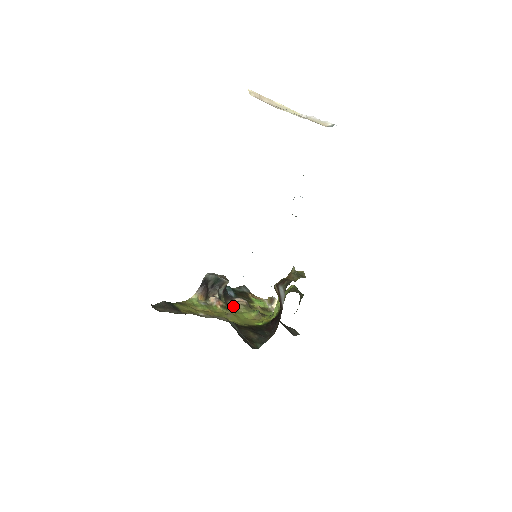
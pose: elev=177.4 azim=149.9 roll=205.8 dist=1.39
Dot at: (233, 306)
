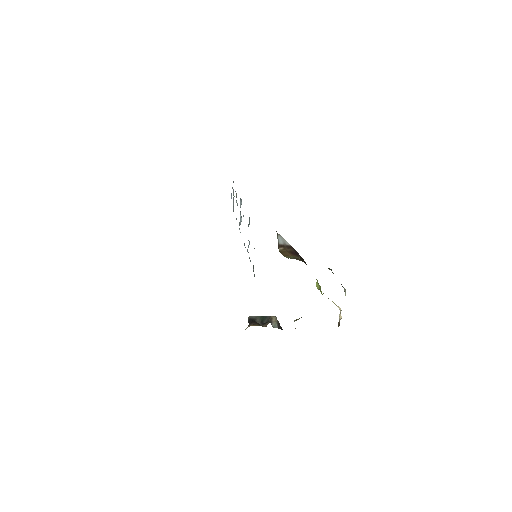
Dot at: occluded
